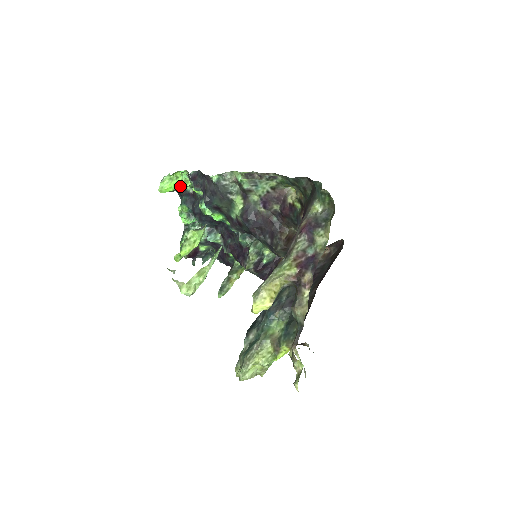
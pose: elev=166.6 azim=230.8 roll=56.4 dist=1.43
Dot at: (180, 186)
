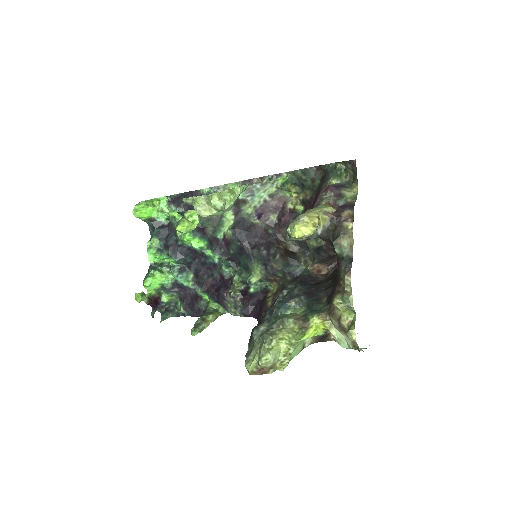
Dot at: (155, 216)
